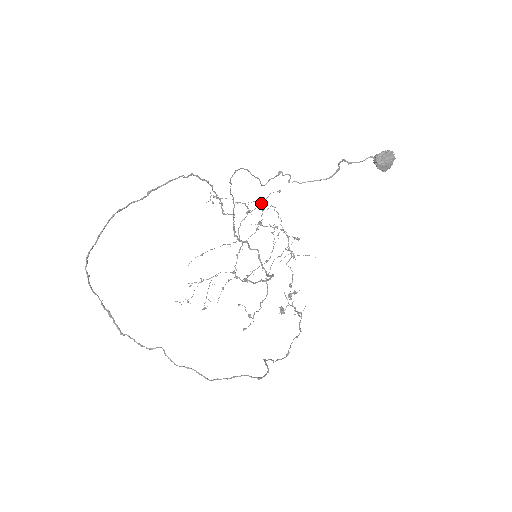
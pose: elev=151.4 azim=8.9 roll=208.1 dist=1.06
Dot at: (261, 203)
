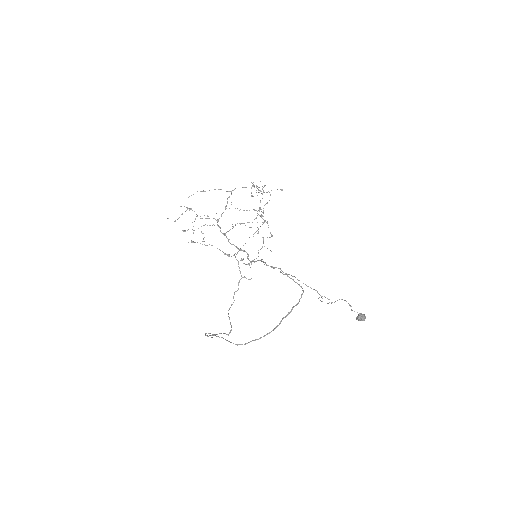
Dot at: occluded
